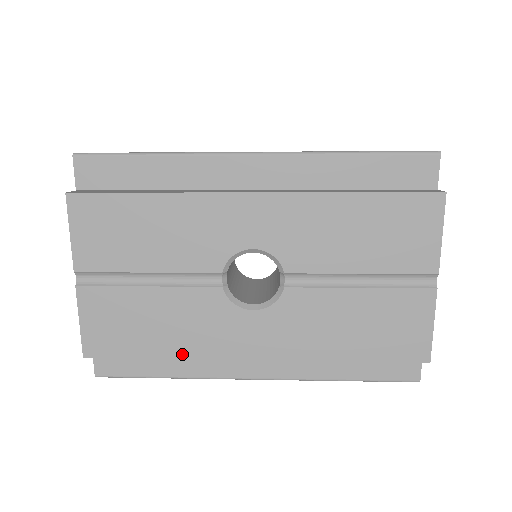
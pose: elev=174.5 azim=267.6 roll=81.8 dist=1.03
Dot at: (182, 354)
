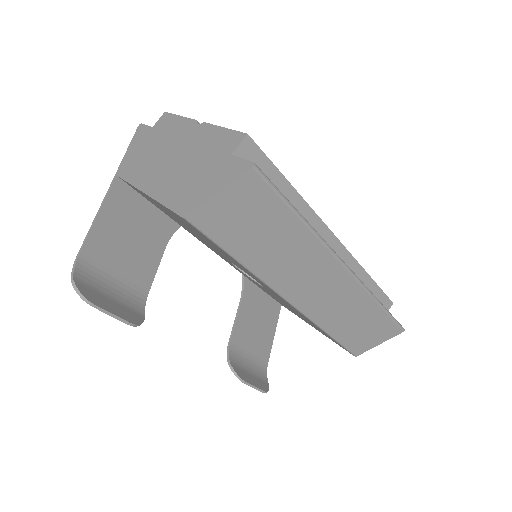
Dot at: (302, 200)
